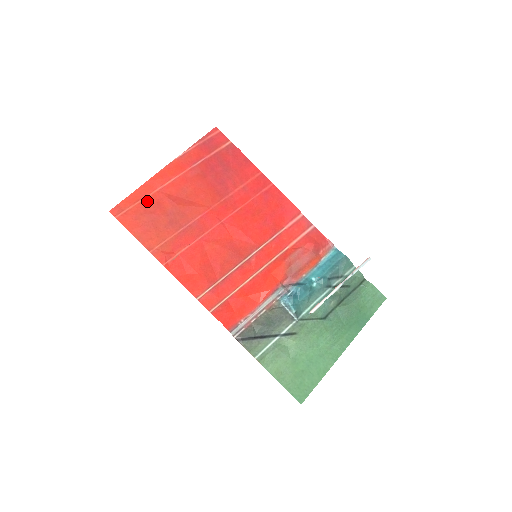
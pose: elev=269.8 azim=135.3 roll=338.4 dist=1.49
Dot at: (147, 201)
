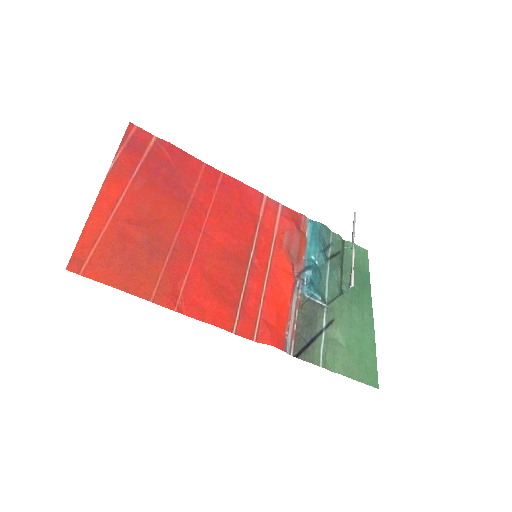
Dot at: (107, 237)
